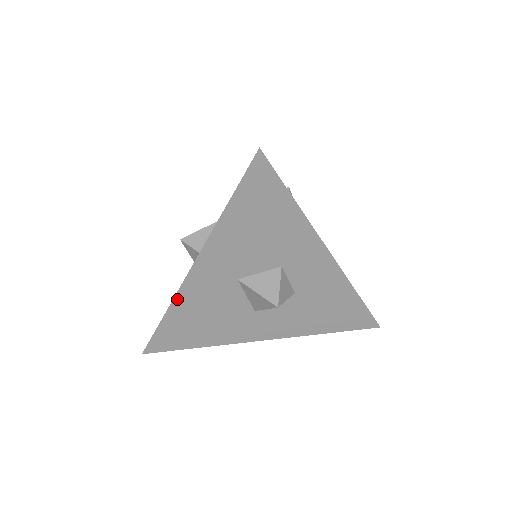
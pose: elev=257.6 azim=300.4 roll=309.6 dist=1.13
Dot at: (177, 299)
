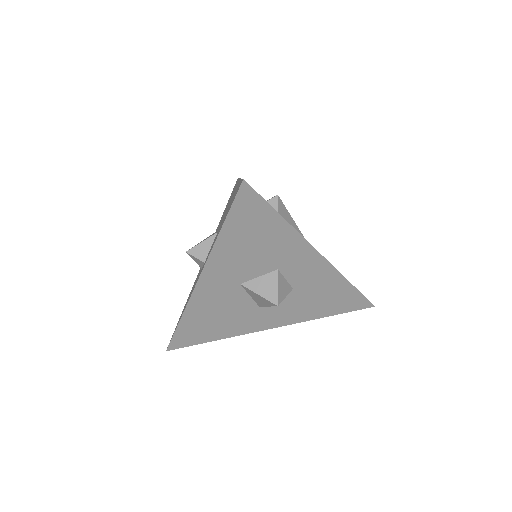
Dot at: (190, 305)
